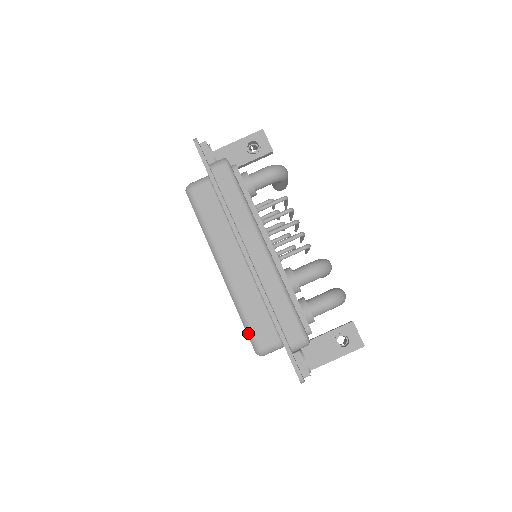
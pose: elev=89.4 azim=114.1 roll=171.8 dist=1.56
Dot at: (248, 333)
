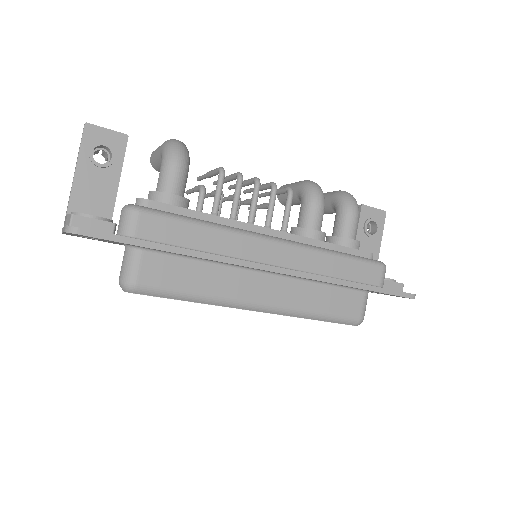
Dot at: (339, 322)
